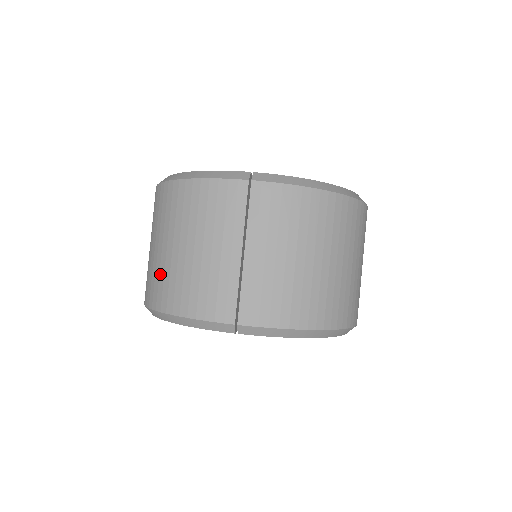
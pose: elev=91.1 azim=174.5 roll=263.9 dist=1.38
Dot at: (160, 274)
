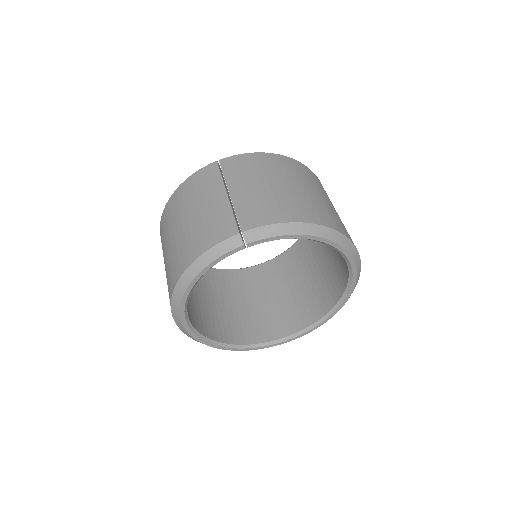
Dot at: (174, 256)
